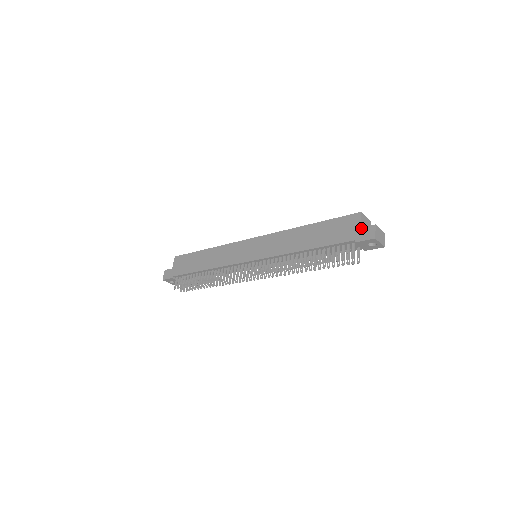
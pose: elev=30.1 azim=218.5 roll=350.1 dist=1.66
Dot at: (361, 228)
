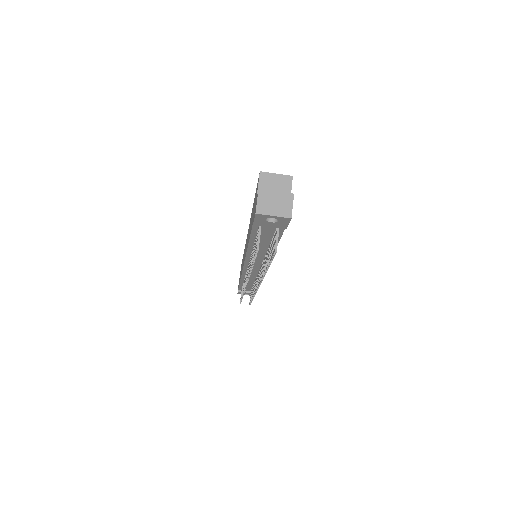
Dot at: (256, 199)
